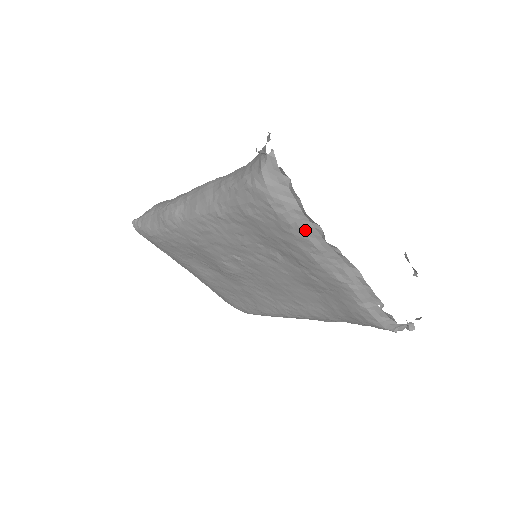
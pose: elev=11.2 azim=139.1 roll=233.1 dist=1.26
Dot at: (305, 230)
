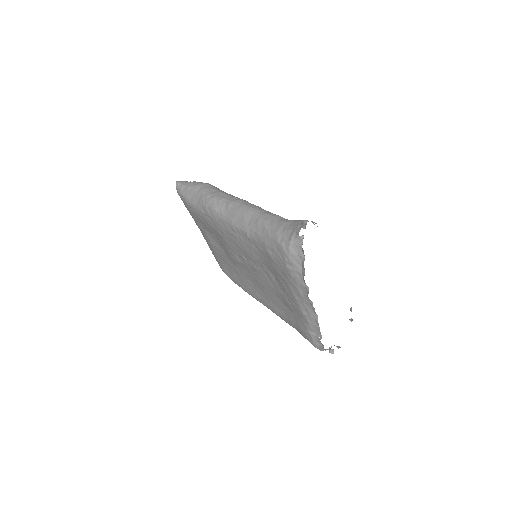
Dot at: (299, 284)
